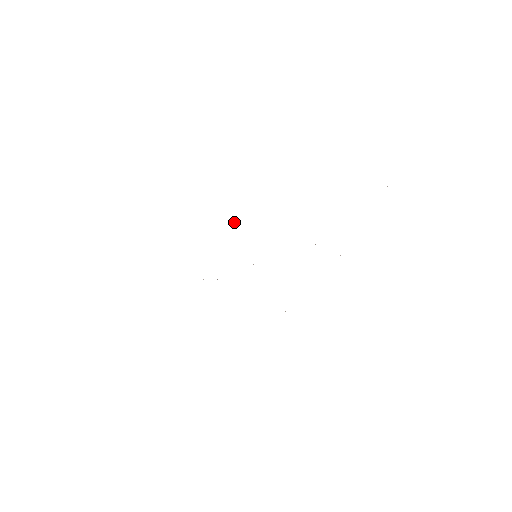
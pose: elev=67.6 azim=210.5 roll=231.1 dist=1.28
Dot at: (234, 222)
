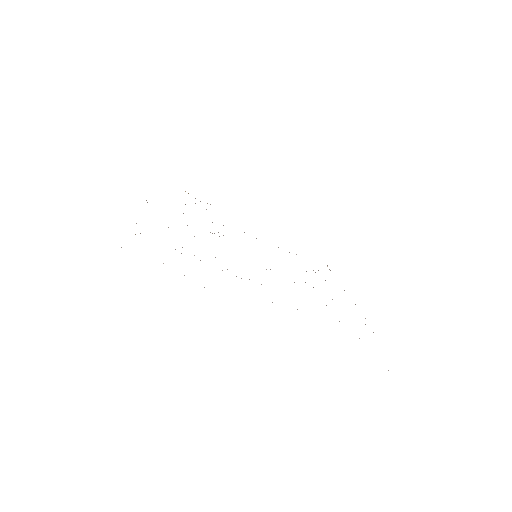
Dot at: occluded
